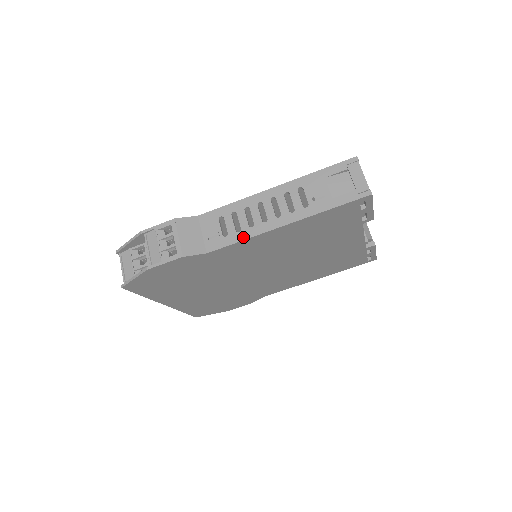
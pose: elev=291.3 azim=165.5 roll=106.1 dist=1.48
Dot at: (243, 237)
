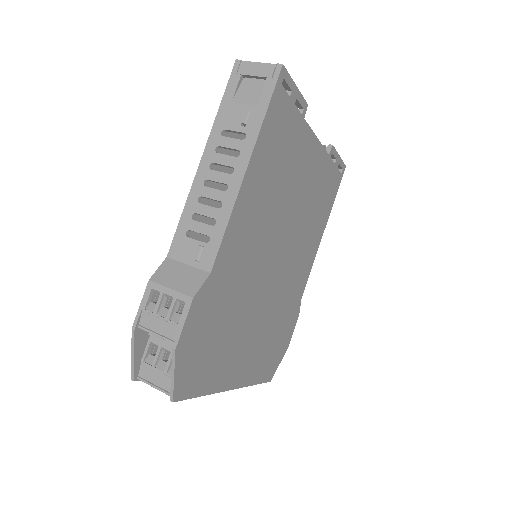
Dot at: (224, 222)
